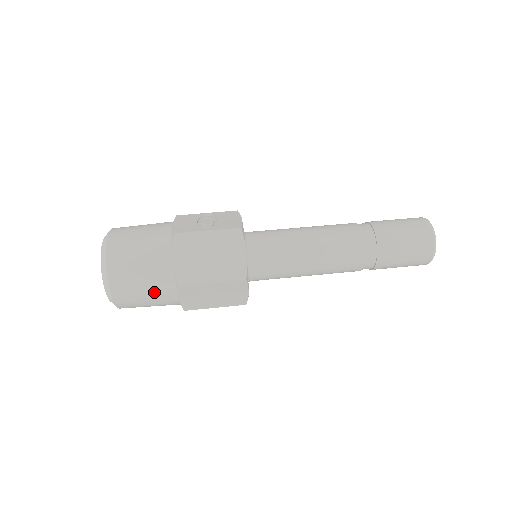
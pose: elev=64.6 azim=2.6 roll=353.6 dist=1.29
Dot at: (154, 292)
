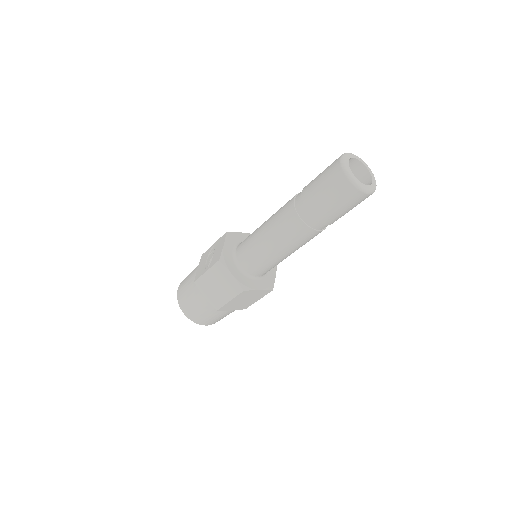
Dot at: (214, 315)
